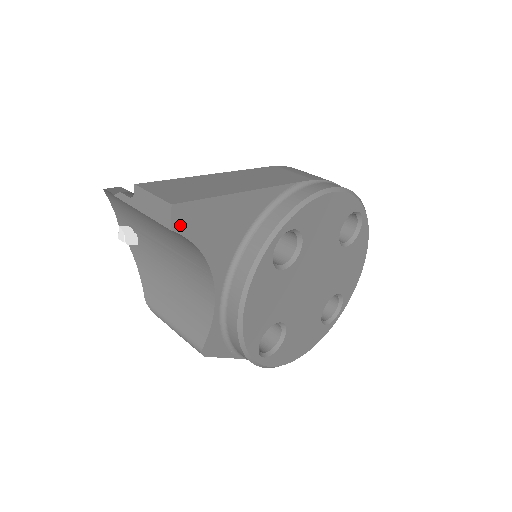
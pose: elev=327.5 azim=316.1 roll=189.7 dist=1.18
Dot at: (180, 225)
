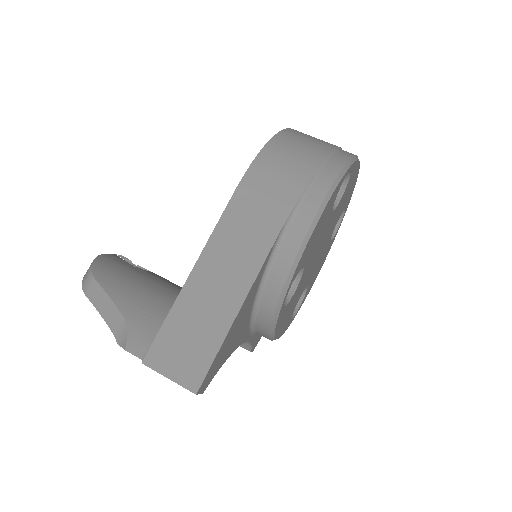
Dot at: (207, 383)
